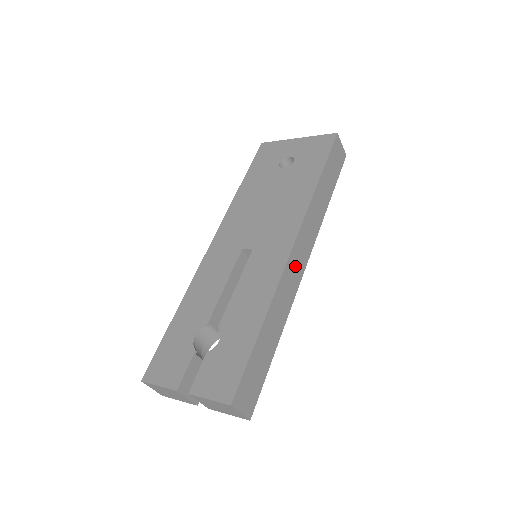
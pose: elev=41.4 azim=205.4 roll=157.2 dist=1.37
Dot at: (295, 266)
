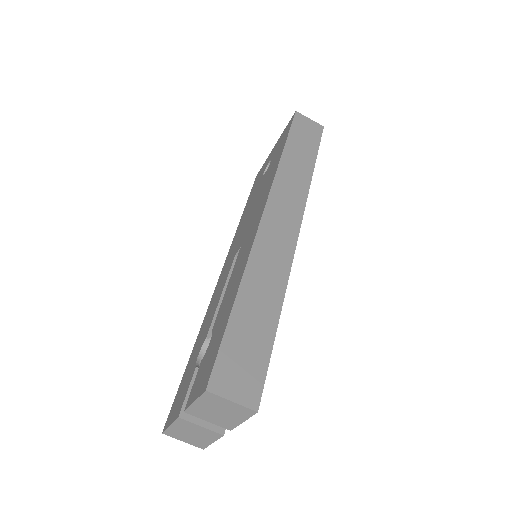
Dot at: (277, 231)
